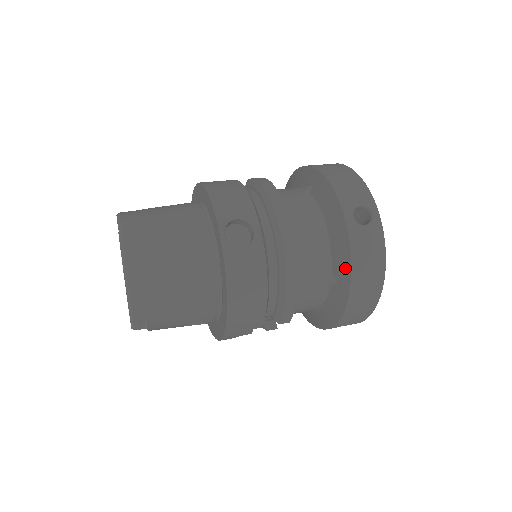
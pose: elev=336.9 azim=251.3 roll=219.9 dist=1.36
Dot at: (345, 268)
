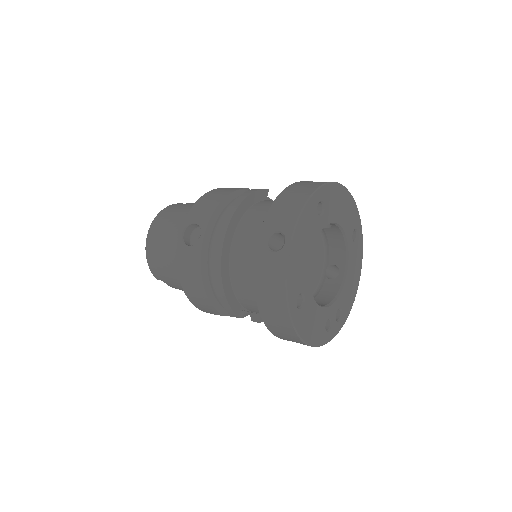
Dot at: occluded
